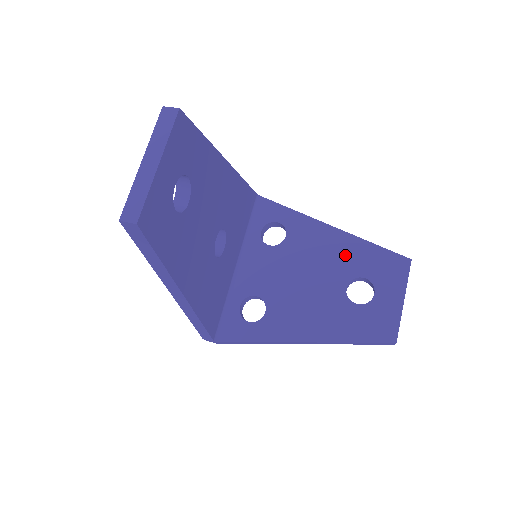
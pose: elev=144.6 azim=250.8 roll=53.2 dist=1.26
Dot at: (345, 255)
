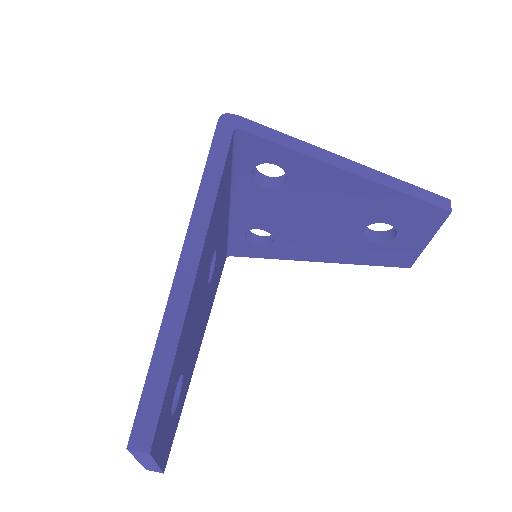
Dot at: (366, 203)
